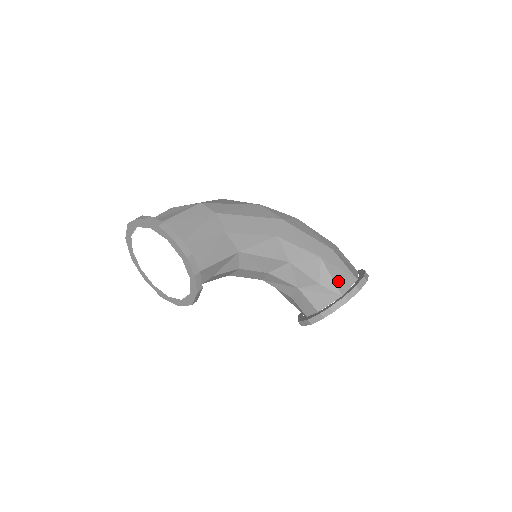
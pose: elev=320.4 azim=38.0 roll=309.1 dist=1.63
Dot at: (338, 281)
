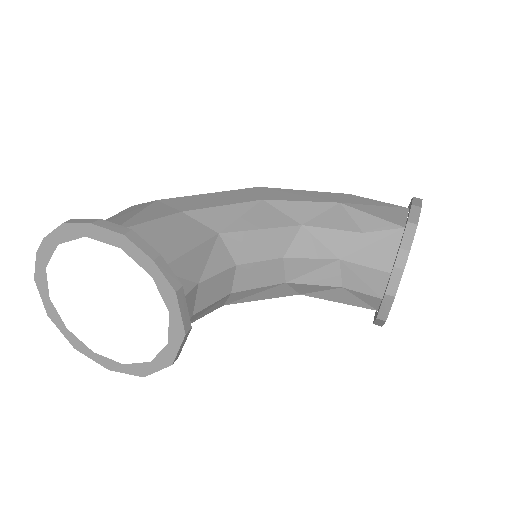
Dot at: (384, 216)
